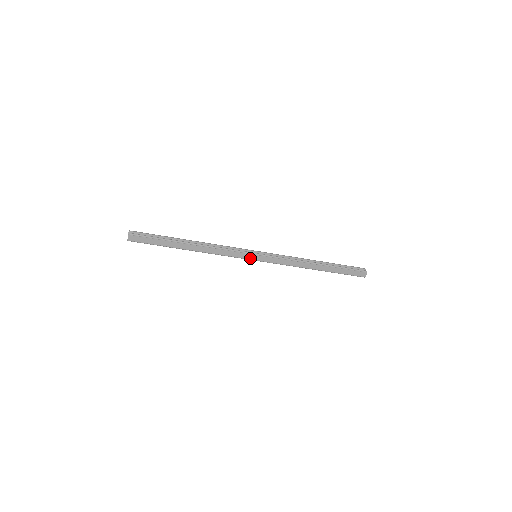
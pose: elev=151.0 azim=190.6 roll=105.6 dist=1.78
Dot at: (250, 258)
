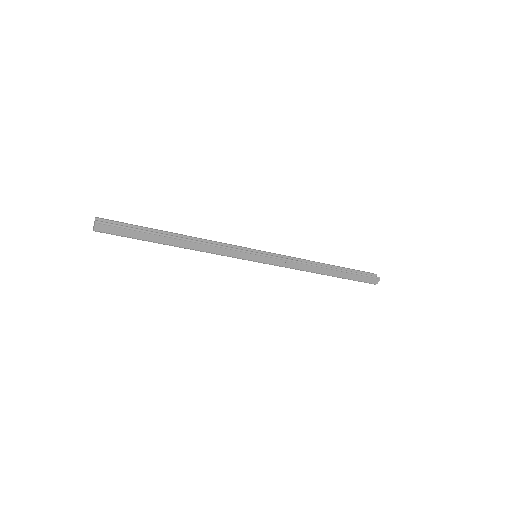
Dot at: (249, 258)
